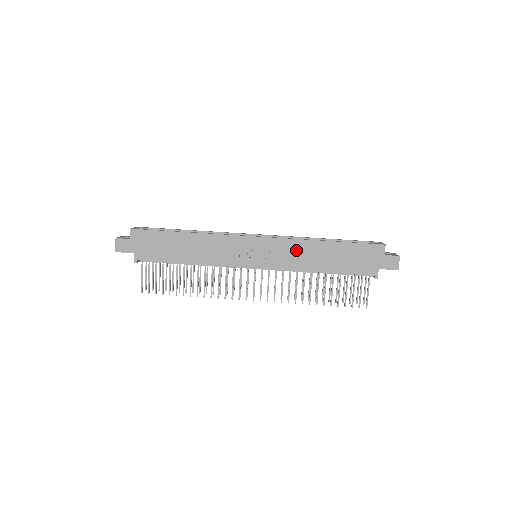
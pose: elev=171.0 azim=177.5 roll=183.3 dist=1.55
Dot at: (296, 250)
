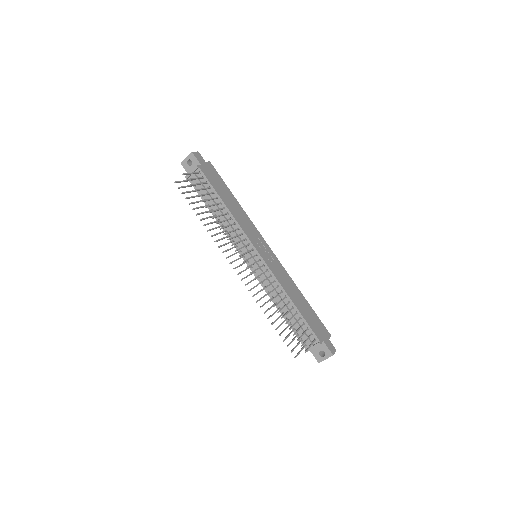
Dot at: (286, 277)
